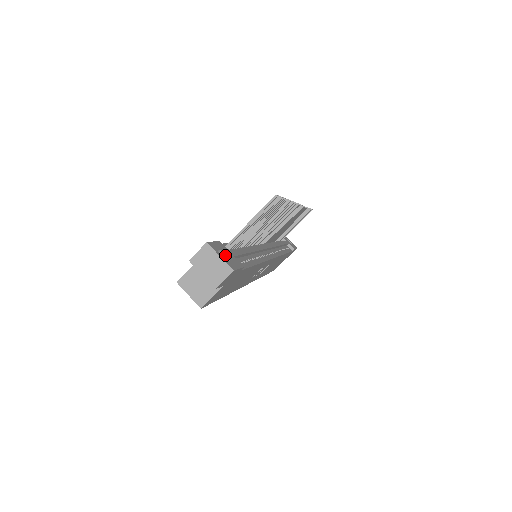
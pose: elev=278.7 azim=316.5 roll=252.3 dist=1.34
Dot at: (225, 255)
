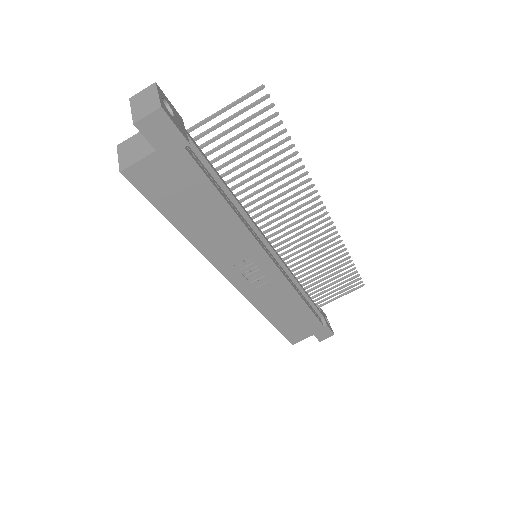
Dot at: (172, 114)
